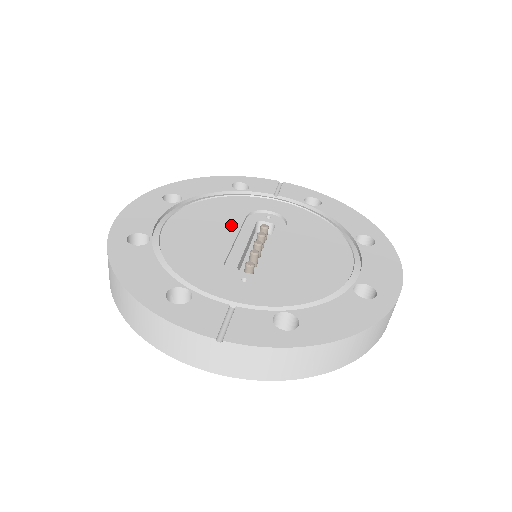
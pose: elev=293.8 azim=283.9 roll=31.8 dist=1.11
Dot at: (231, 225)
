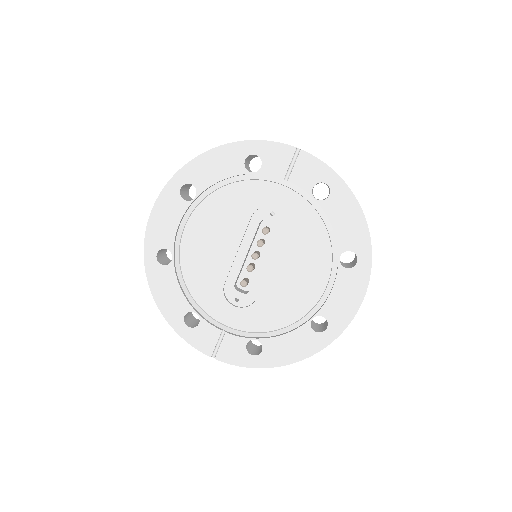
Dot at: (236, 233)
